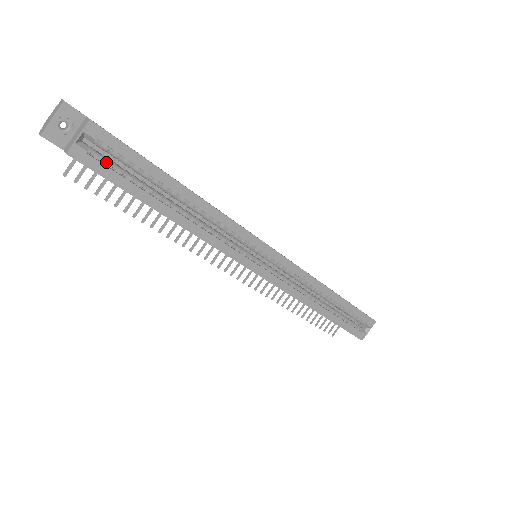
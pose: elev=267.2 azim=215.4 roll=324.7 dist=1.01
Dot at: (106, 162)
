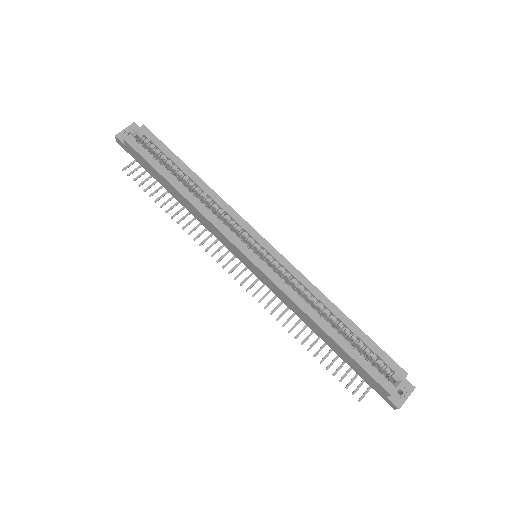
Dot at: (146, 149)
